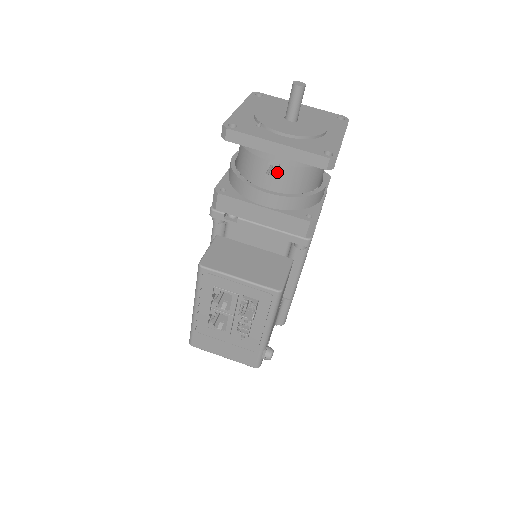
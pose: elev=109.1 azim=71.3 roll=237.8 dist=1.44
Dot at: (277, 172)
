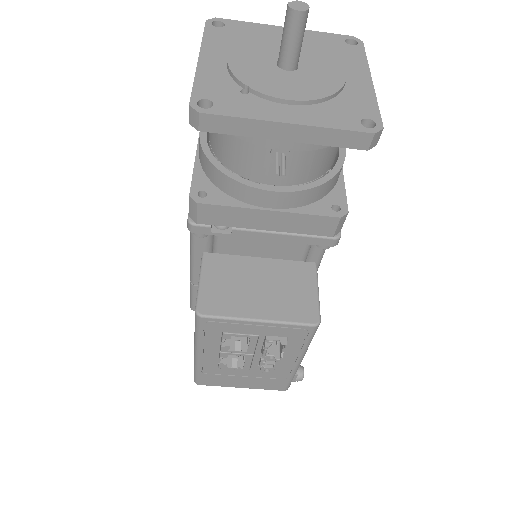
Dot at: occluded
